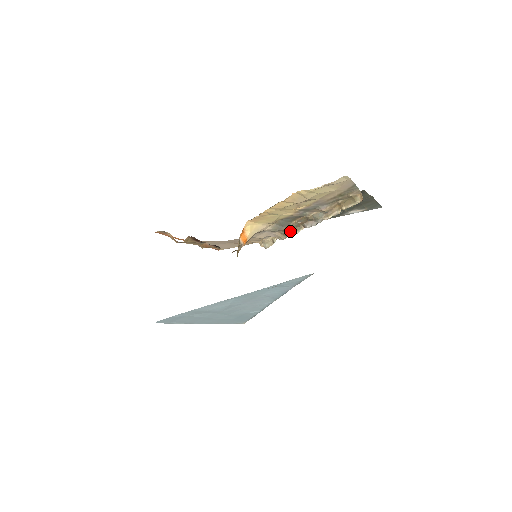
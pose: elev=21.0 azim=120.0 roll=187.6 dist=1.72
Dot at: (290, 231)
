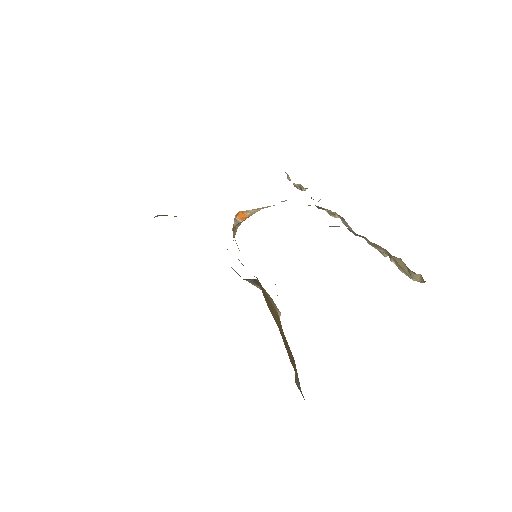
Dot at: (319, 207)
